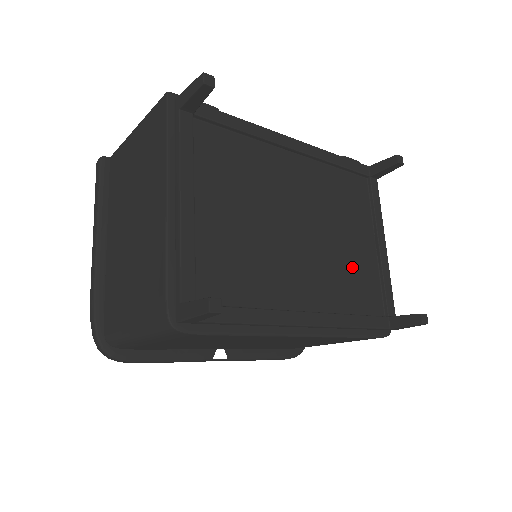
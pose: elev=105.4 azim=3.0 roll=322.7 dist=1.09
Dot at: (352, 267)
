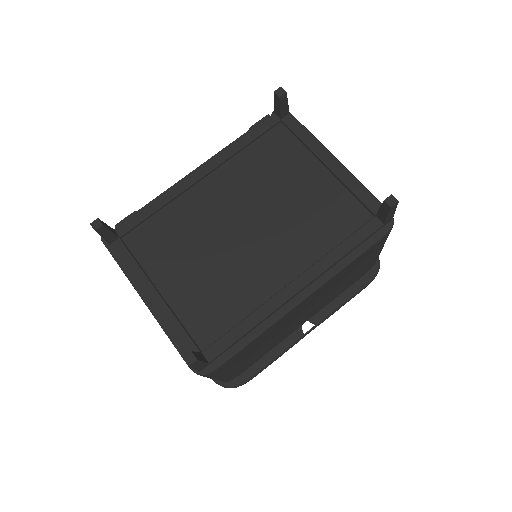
Dot at: (313, 209)
